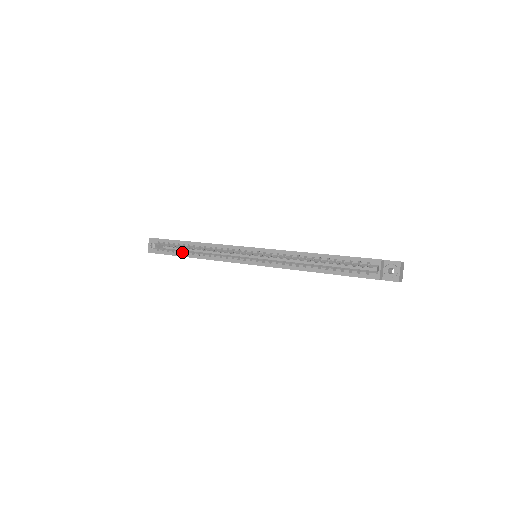
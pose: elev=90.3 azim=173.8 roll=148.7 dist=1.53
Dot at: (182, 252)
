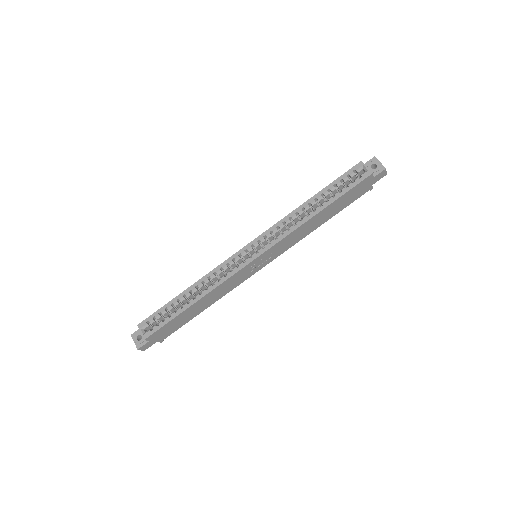
Dot at: (180, 308)
